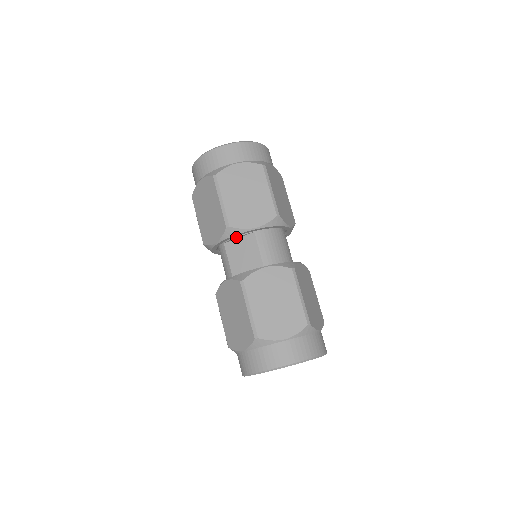
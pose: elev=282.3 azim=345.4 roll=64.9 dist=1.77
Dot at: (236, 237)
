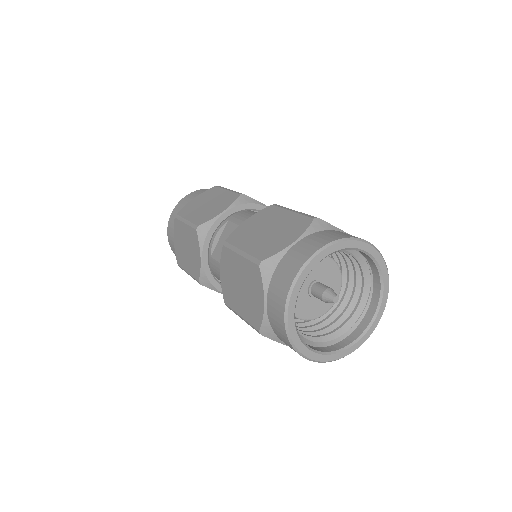
Dot at: (215, 238)
